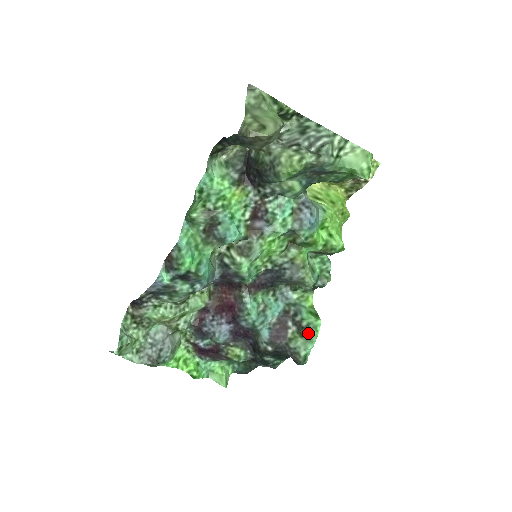
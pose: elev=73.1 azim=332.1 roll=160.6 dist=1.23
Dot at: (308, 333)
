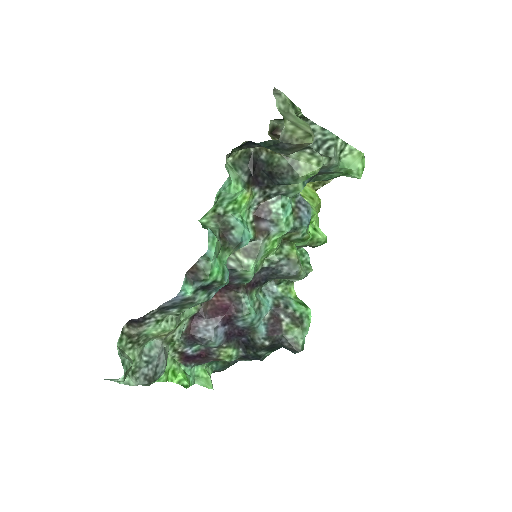
Dot at: (303, 322)
